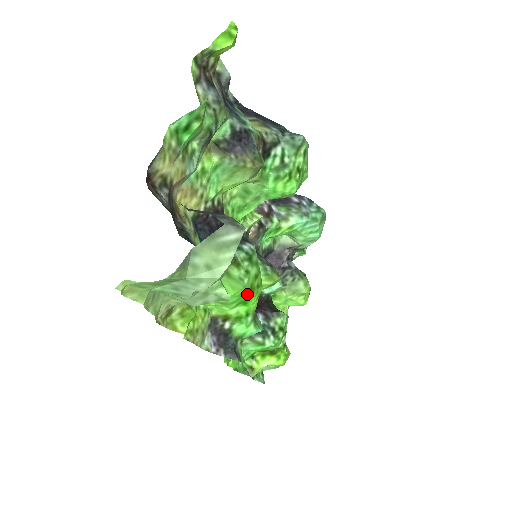
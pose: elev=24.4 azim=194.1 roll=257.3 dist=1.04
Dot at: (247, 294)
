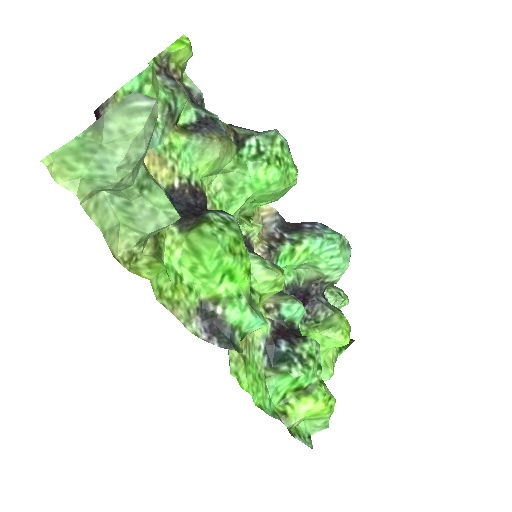
Dot at: (226, 256)
